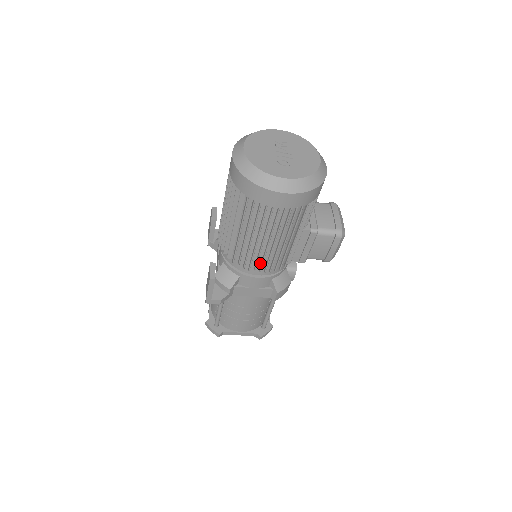
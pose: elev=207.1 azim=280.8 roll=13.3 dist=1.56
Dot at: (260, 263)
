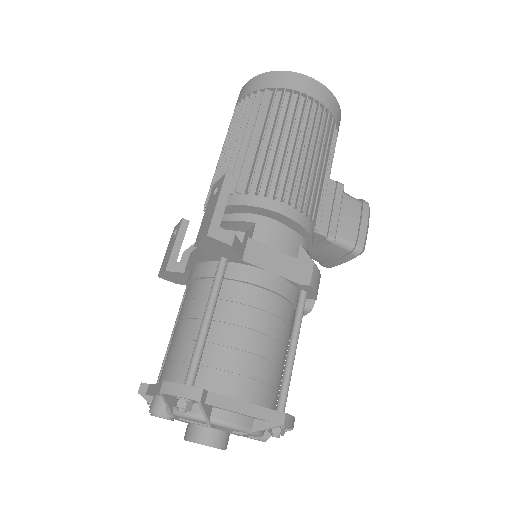
Dot at: (289, 190)
